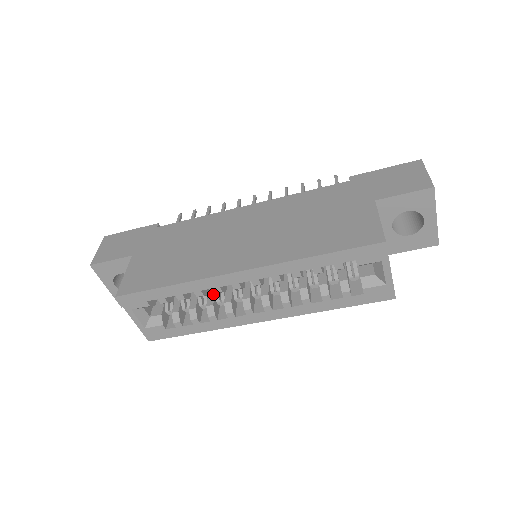
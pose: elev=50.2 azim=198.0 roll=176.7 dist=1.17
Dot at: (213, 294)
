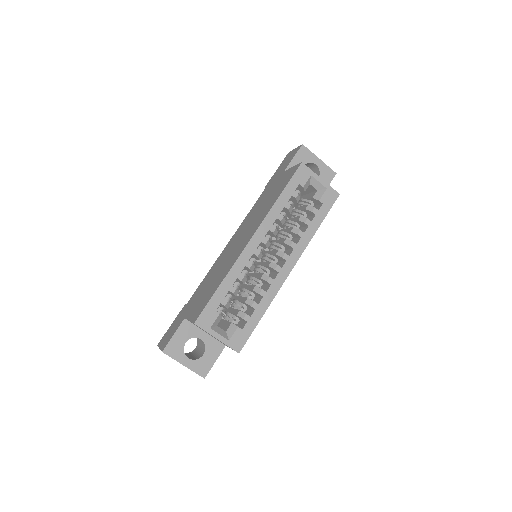
Dot at: (251, 286)
